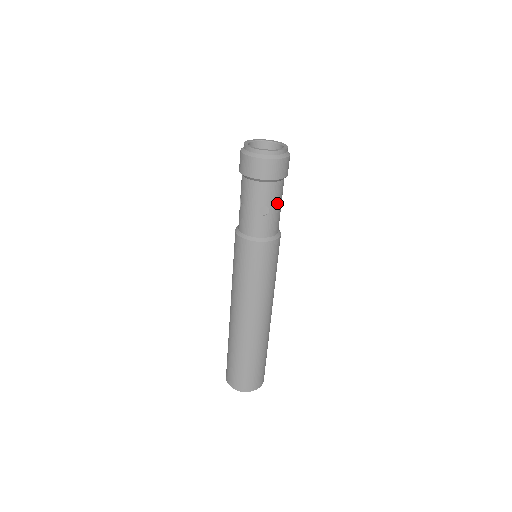
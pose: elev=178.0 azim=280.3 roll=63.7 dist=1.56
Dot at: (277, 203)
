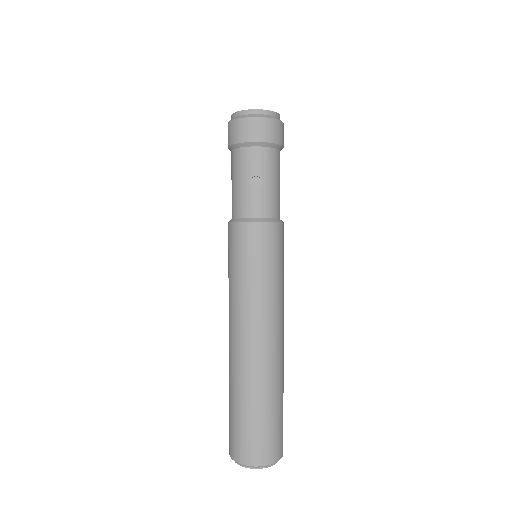
Dot at: (272, 175)
